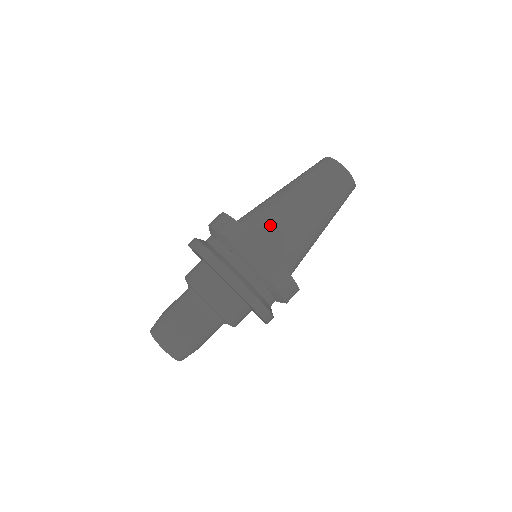
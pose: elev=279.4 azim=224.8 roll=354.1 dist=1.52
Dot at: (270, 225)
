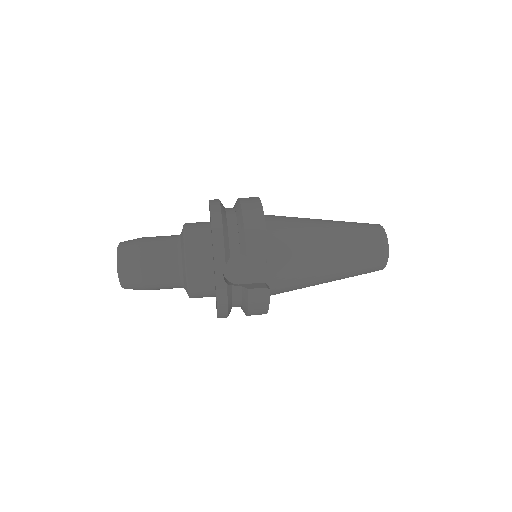
Dot at: occluded
